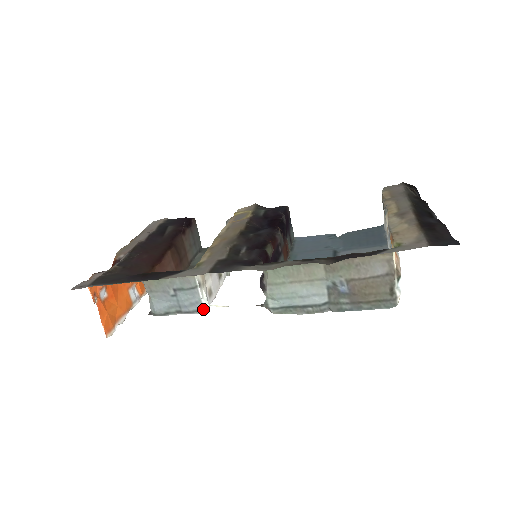
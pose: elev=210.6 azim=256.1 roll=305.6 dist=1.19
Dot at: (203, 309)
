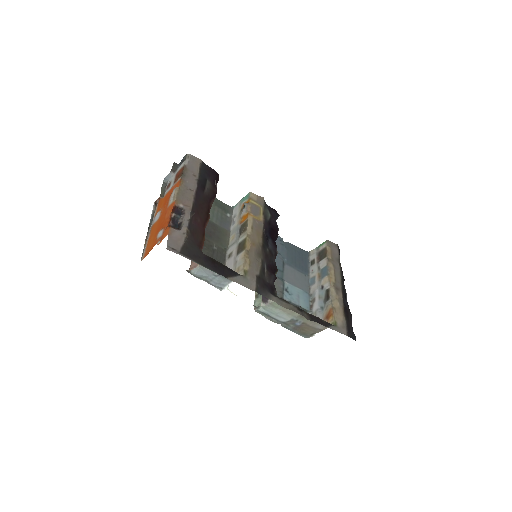
Dot at: (222, 288)
